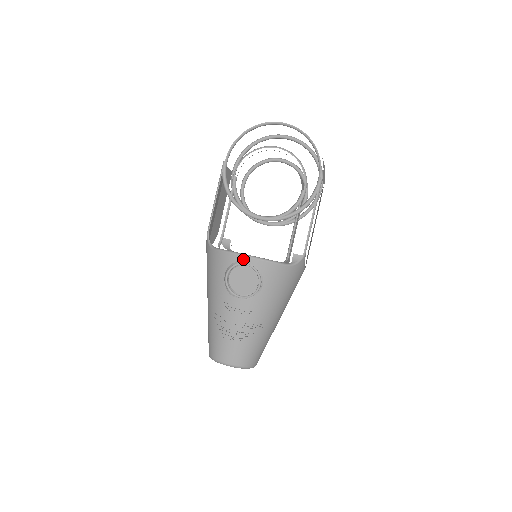
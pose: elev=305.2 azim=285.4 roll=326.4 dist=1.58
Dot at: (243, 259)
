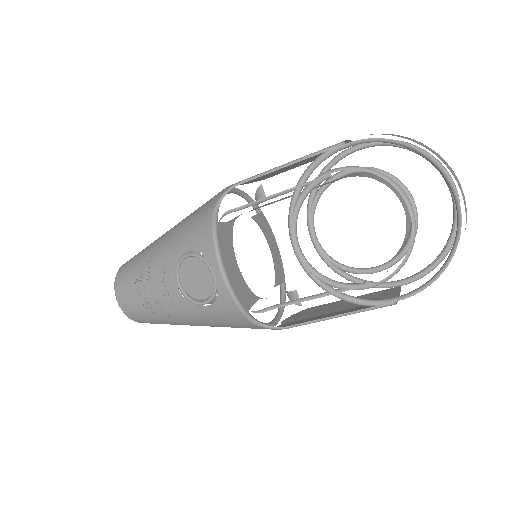
Dot at: (216, 268)
